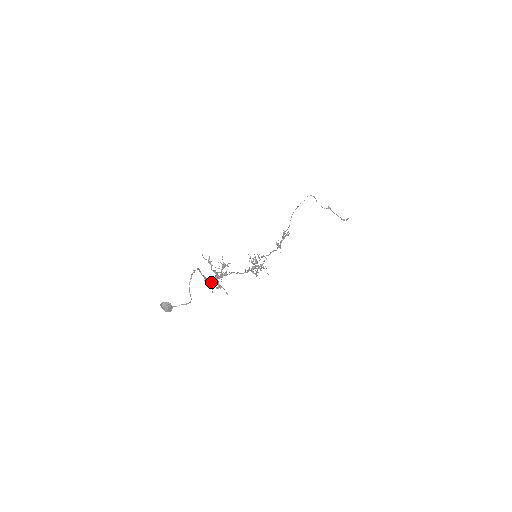
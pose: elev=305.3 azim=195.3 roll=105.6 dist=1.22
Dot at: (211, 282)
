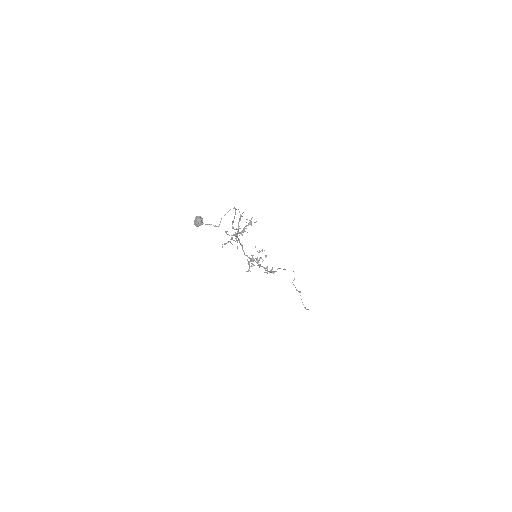
Dot at: occluded
